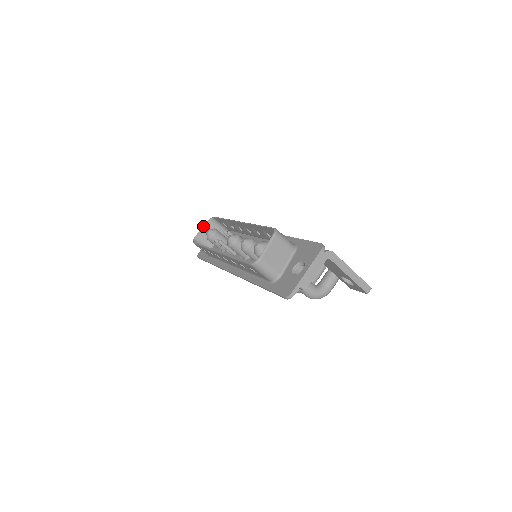
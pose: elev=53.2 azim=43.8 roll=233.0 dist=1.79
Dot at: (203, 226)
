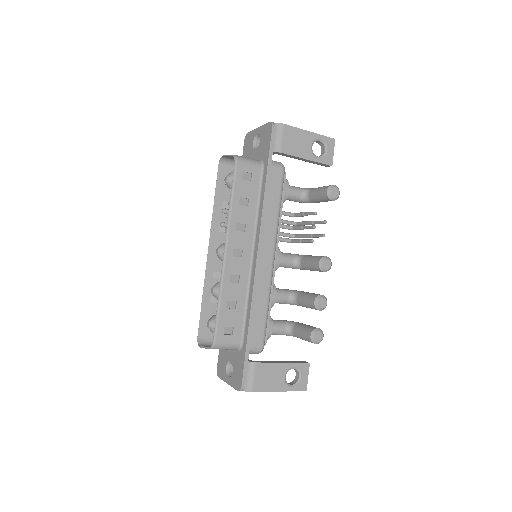
Dot at: (228, 156)
